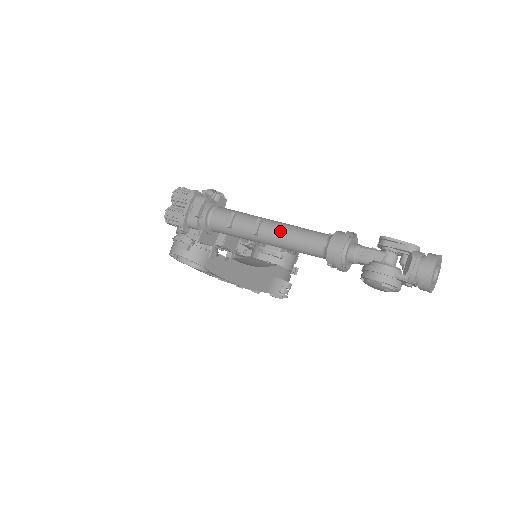
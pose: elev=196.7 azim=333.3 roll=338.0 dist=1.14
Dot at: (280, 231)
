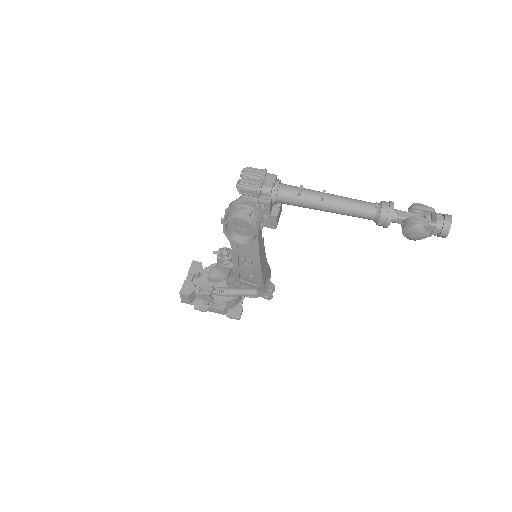
Dot at: (342, 198)
